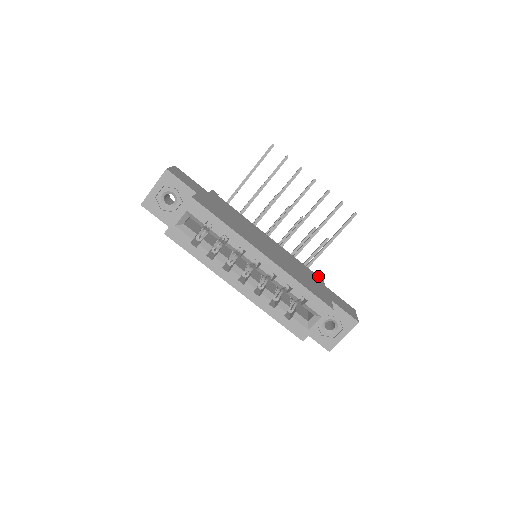
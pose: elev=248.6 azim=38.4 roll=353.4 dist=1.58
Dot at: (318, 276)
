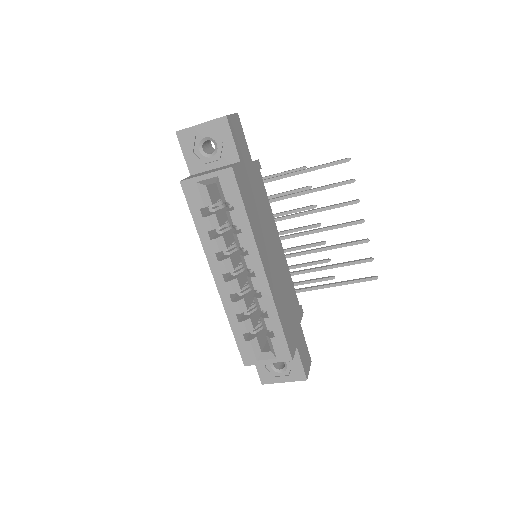
Dot at: (300, 308)
